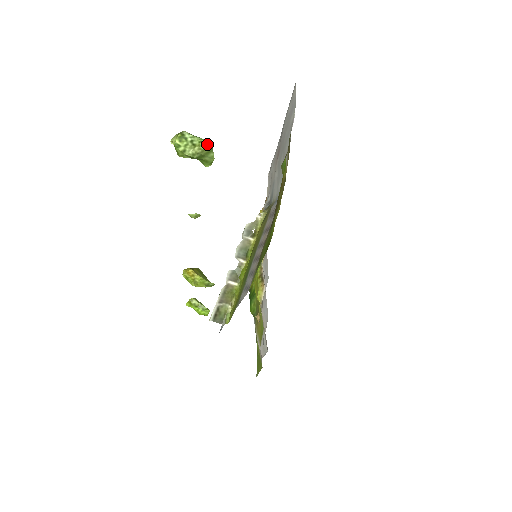
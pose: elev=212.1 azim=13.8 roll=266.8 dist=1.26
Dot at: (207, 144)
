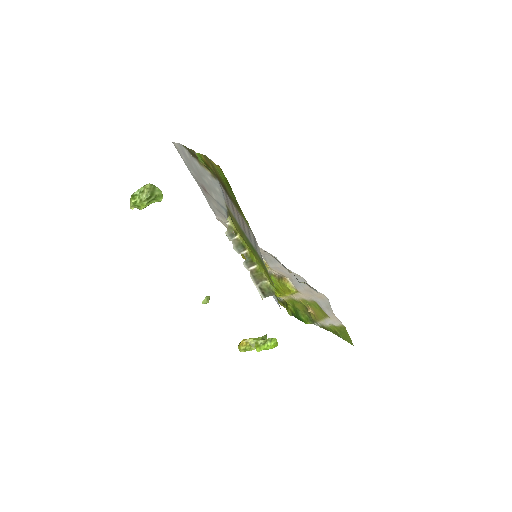
Dot at: (149, 184)
